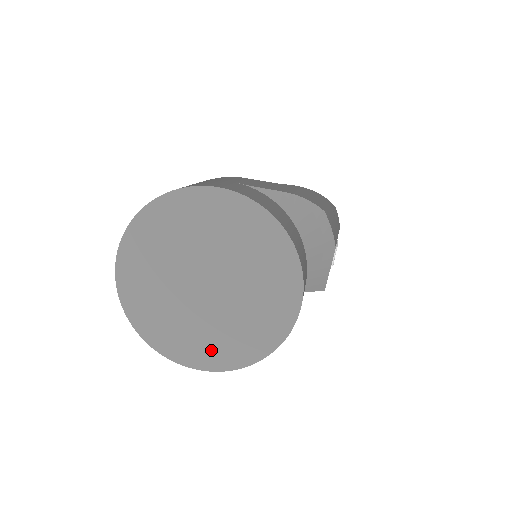
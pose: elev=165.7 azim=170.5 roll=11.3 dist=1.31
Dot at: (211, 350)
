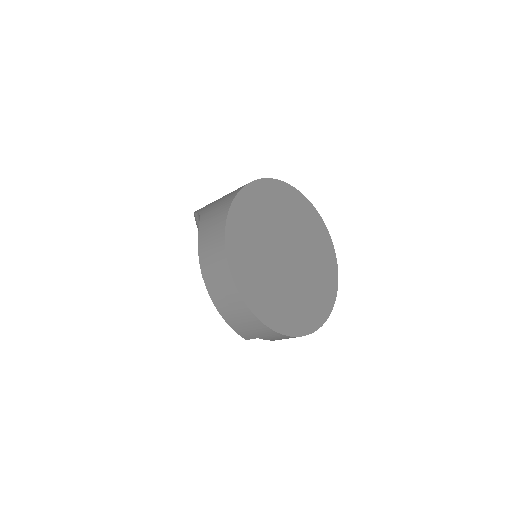
Dot at: (312, 309)
